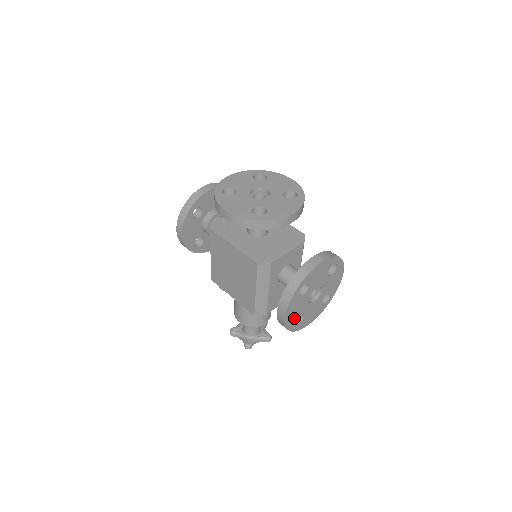
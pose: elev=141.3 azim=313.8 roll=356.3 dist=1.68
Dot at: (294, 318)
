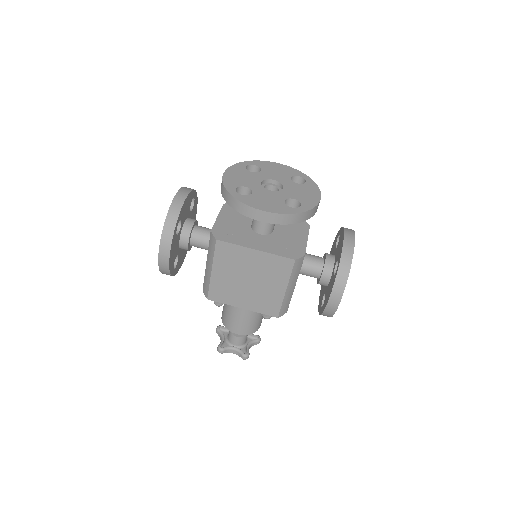
Dot at: occluded
